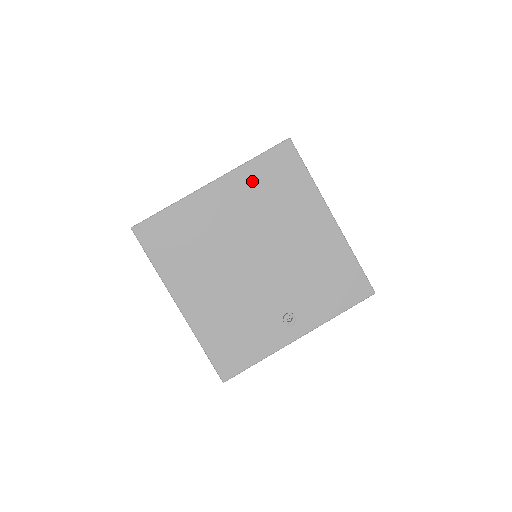
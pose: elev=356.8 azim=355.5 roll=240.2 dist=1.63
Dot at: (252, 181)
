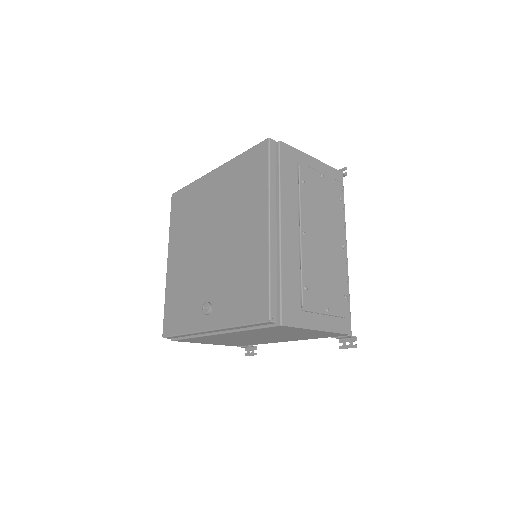
Dot at: (234, 173)
